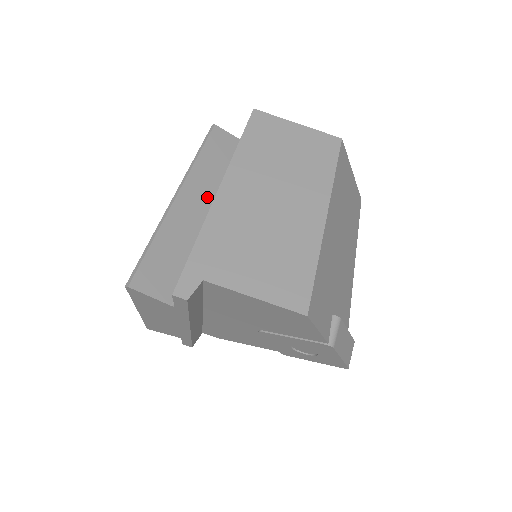
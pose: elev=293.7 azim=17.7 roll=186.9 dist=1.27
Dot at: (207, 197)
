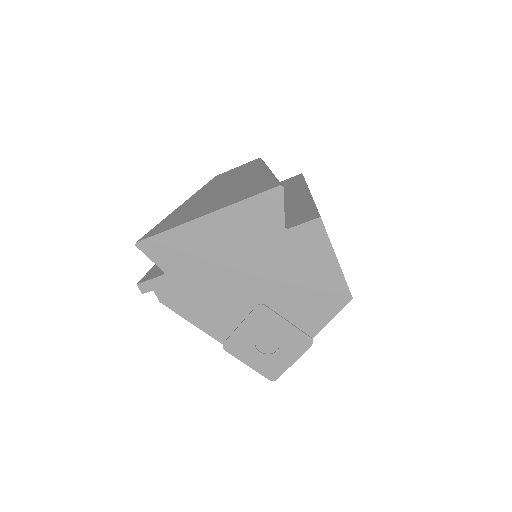
Dot at: occluded
